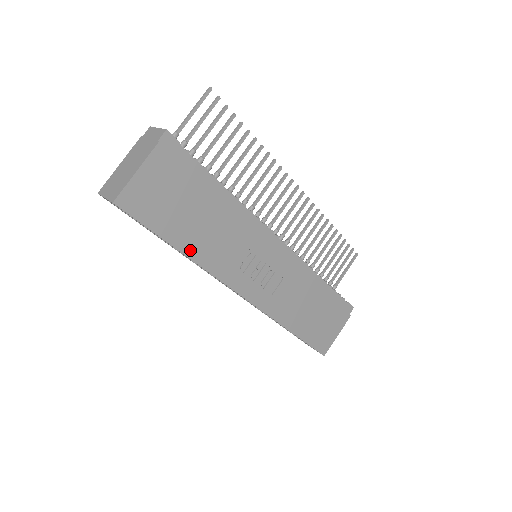
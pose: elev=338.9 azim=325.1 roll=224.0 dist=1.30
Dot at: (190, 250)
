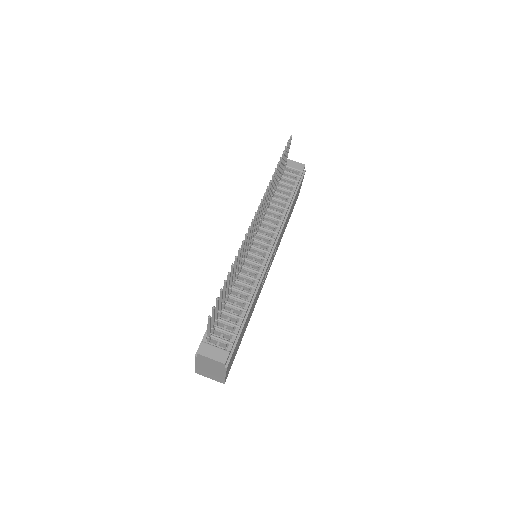
Dot at: (247, 325)
